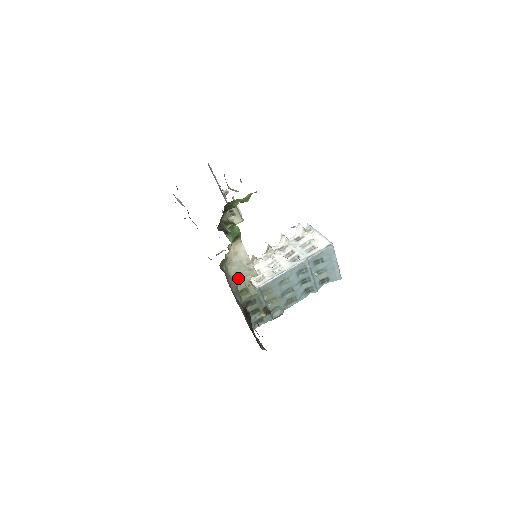
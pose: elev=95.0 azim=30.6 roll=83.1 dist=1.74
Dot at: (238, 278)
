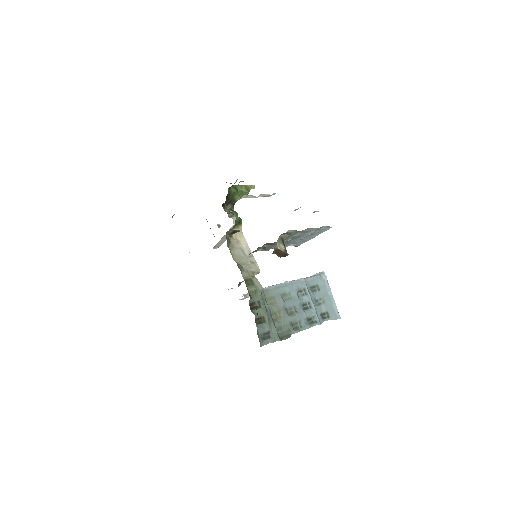
Dot at: (241, 266)
